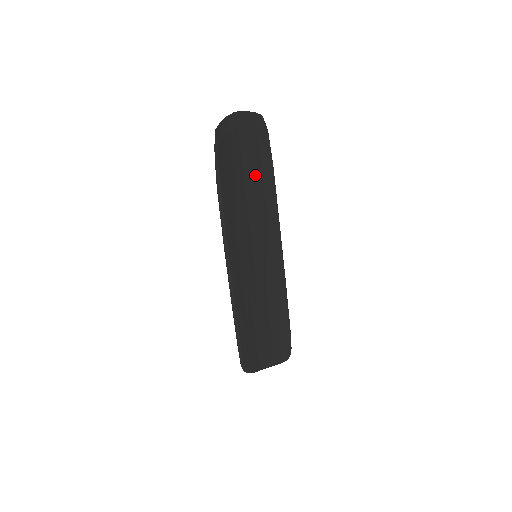
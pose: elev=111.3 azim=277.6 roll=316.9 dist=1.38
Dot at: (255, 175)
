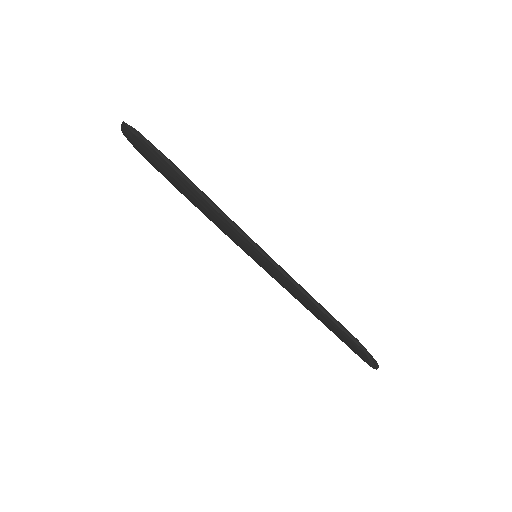
Dot at: occluded
